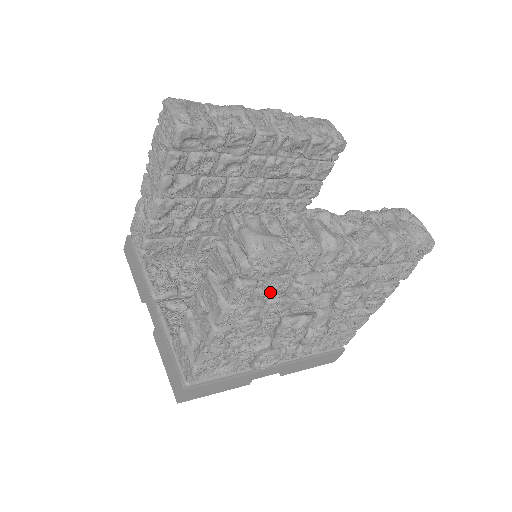
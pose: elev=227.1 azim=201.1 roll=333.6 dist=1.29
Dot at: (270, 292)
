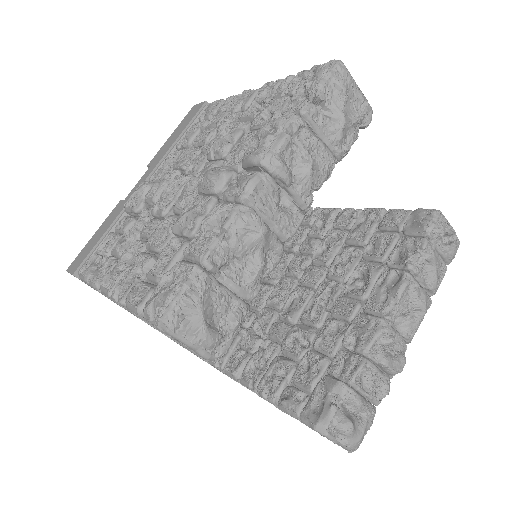
Dot at: occluded
